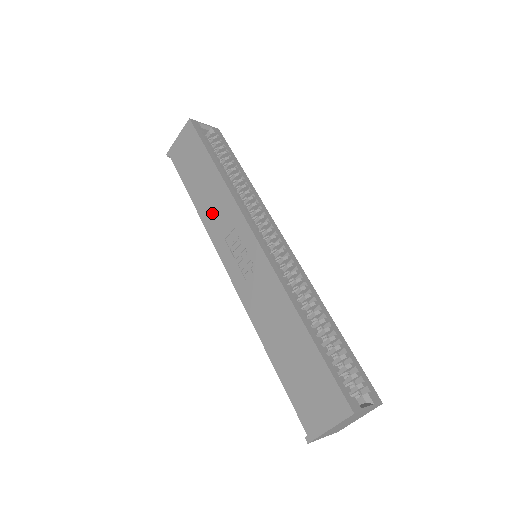
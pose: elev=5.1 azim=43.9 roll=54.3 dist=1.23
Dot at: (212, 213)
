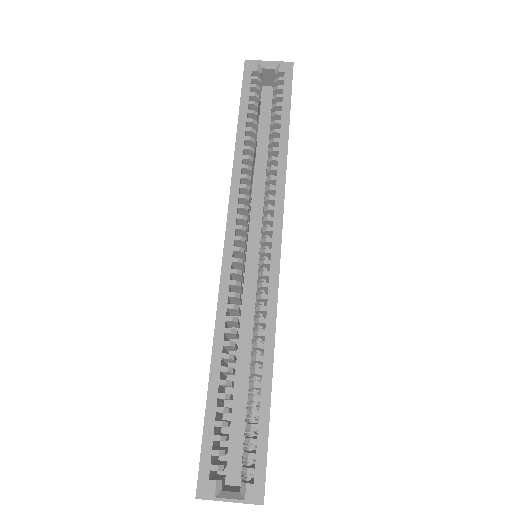
Dot at: occluded
